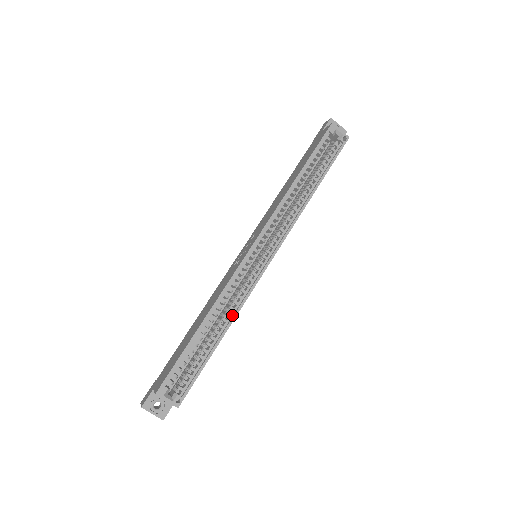
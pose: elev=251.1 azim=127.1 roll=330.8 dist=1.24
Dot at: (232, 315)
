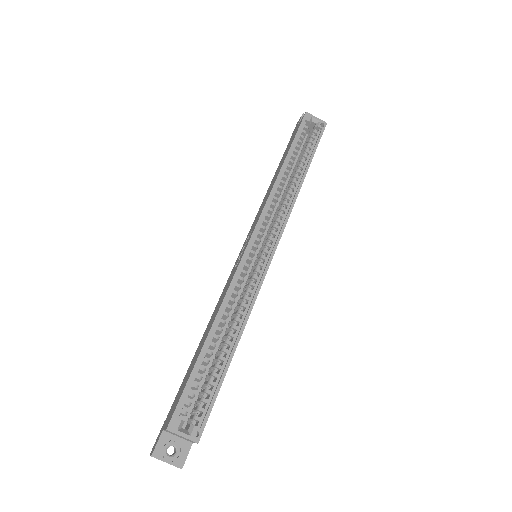
Dot at: (243, 320)
